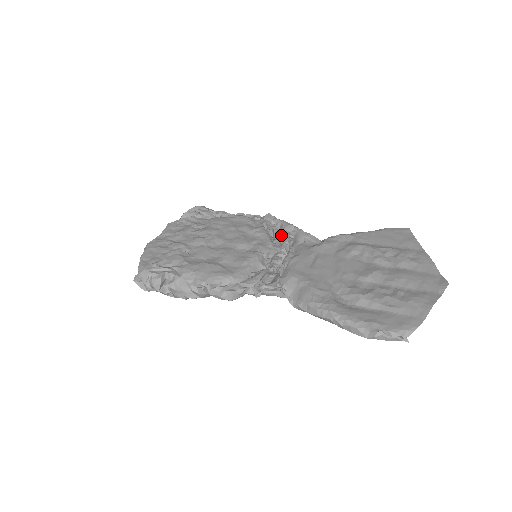
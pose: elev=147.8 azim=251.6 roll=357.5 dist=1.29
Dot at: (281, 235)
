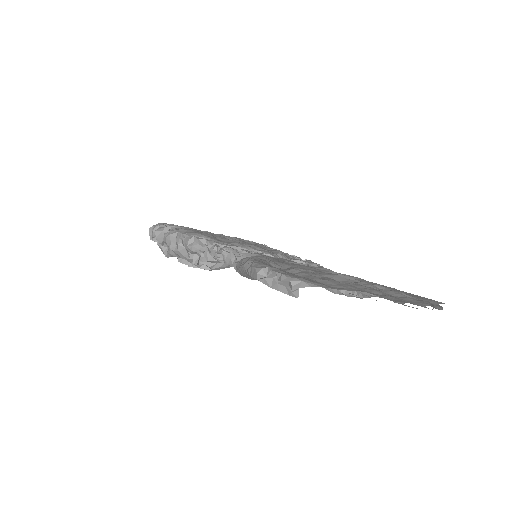
Dot at: (297, 259)
